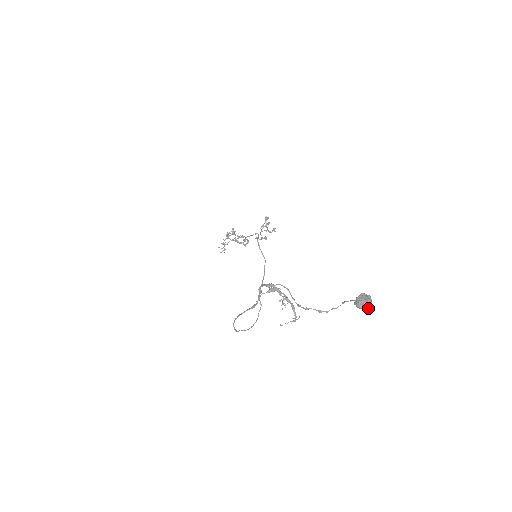
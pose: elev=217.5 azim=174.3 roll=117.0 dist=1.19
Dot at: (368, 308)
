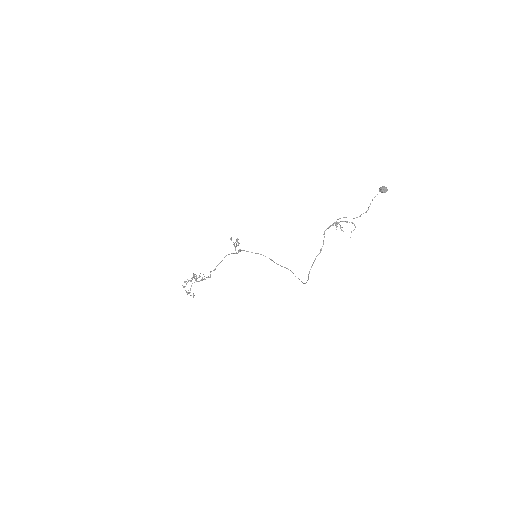
Dot at: (387, 190)
